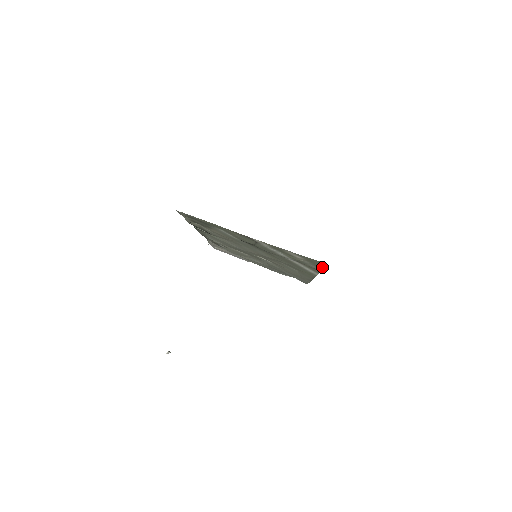
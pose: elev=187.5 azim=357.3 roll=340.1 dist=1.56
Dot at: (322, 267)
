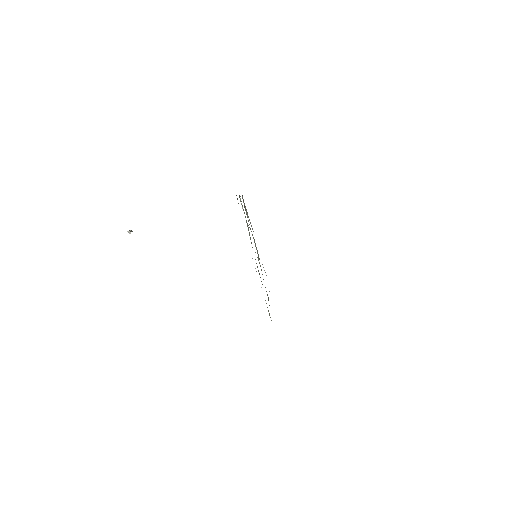
Dot at: occluded
